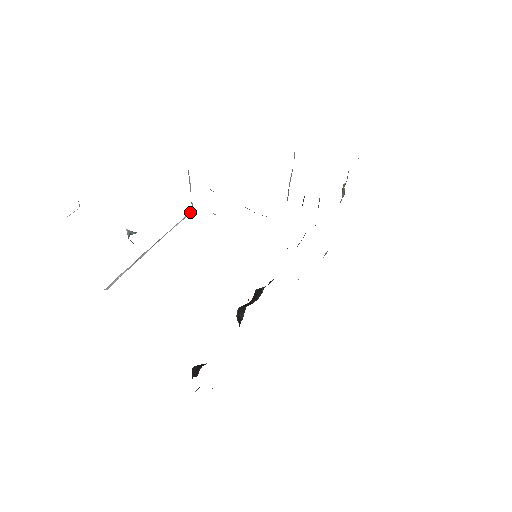
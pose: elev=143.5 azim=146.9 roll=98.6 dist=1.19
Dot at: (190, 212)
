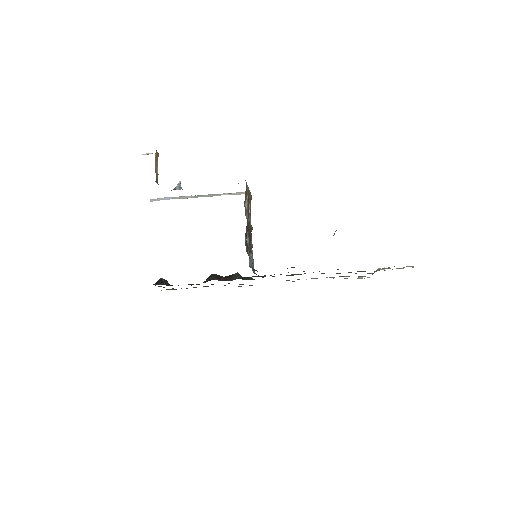
Dot at: (243, 193)
